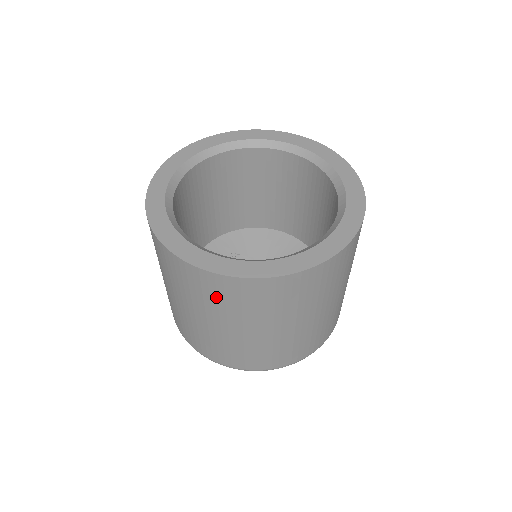
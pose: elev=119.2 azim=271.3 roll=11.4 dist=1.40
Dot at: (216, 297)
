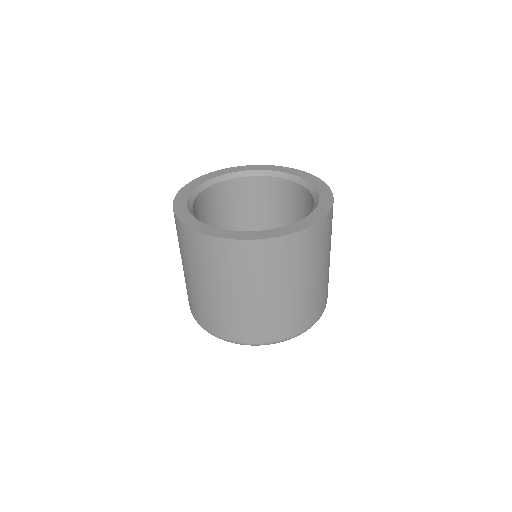
Dot at: (217, 261)
